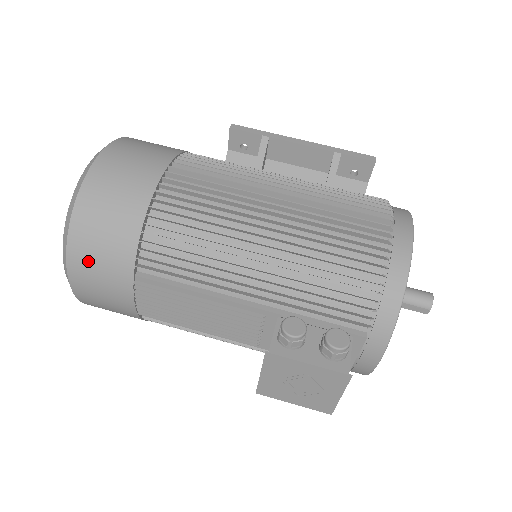
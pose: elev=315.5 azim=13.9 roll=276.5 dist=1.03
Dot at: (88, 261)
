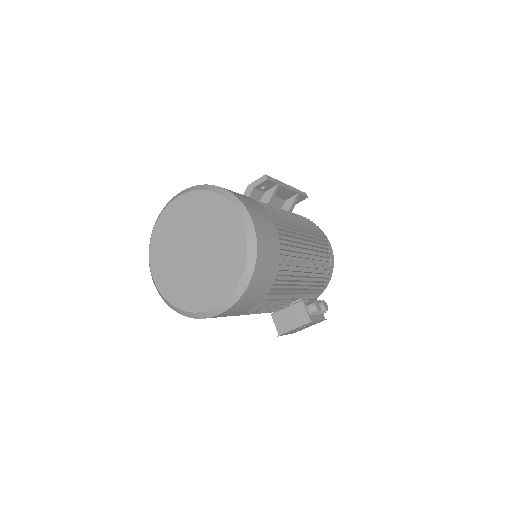
Dot at: (247, 300)
